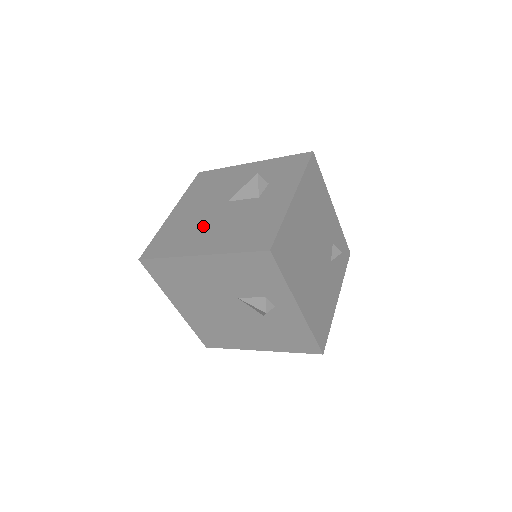
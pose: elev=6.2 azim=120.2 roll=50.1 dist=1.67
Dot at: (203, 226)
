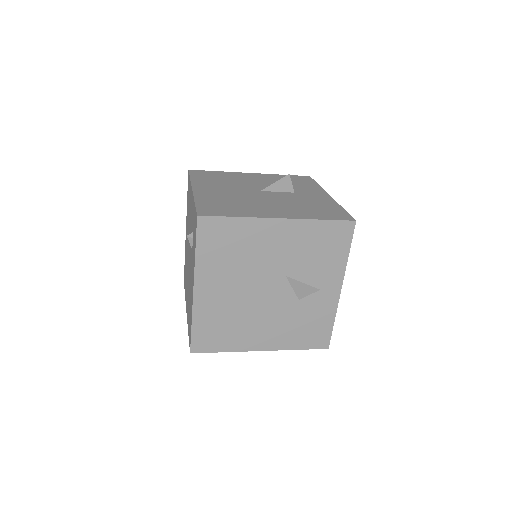
Dot at: (255, 202)
